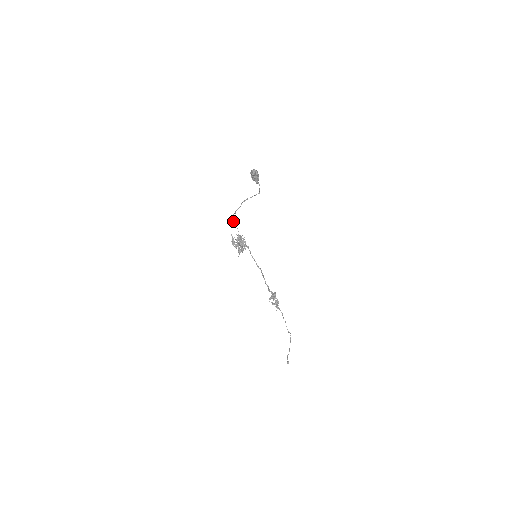
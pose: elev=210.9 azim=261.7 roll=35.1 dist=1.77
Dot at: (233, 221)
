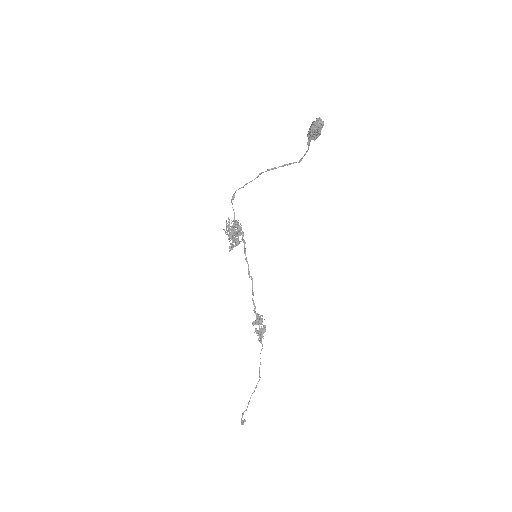
Dot at: (231, 200)
